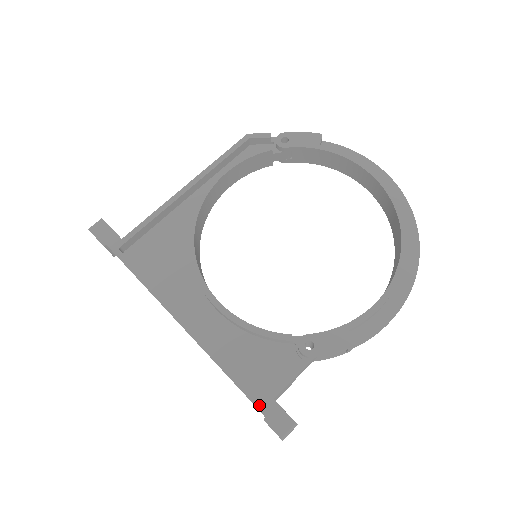
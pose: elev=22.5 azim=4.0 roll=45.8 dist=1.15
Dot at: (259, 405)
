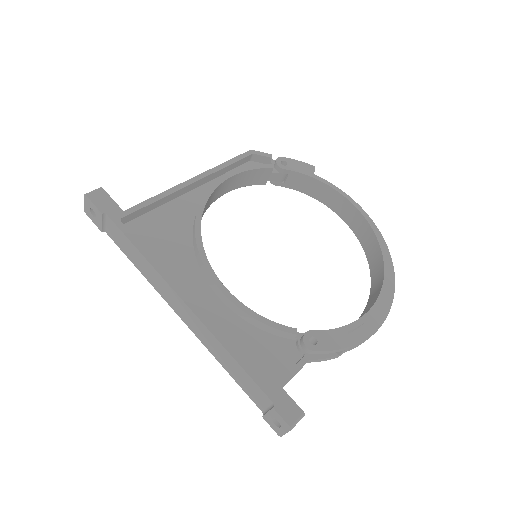
Dot at: (268, 392)
